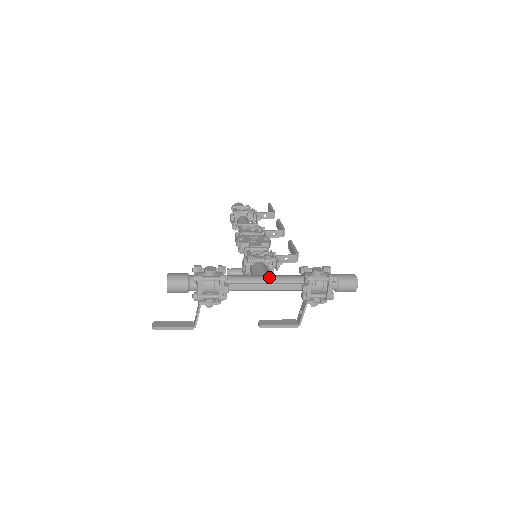
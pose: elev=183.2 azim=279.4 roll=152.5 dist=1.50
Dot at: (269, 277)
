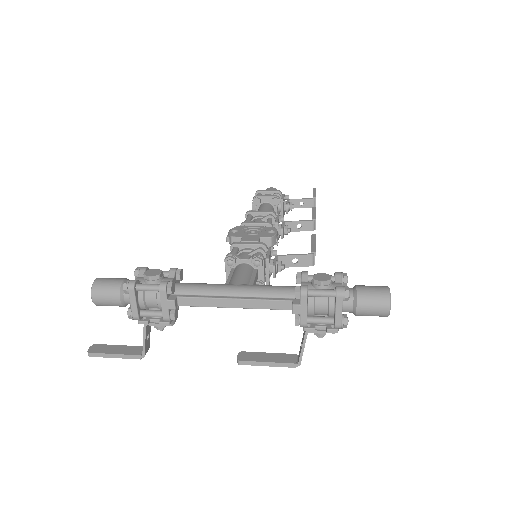
Dot at: (242, 287)
